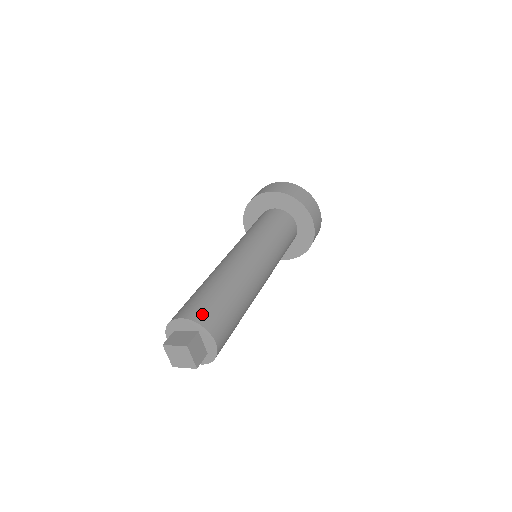
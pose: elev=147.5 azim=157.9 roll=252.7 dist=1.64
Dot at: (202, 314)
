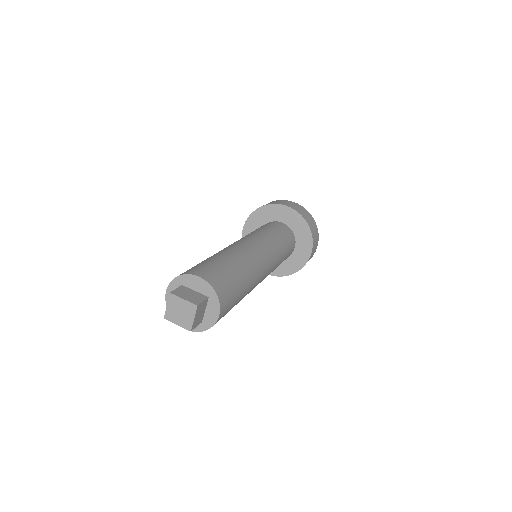
Dot at: (219, 283)
